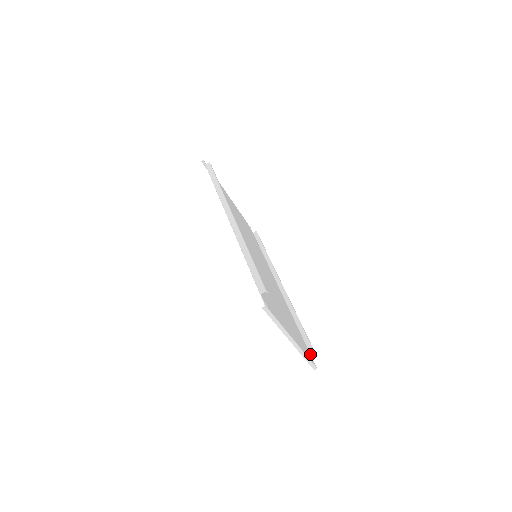
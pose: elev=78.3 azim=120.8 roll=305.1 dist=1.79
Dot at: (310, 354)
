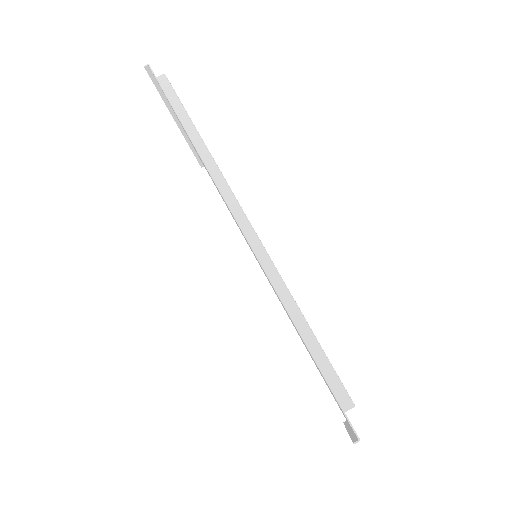
Dot at: occluded
